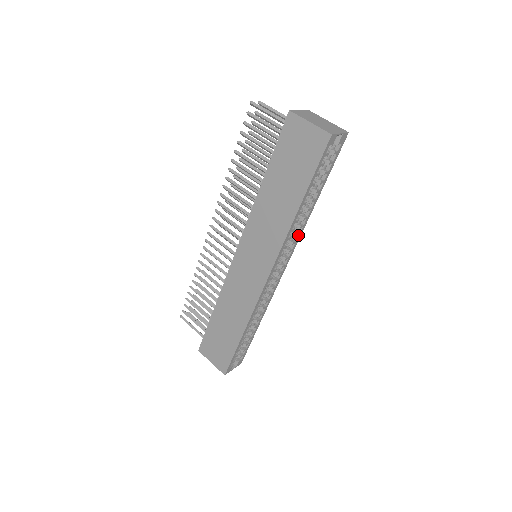
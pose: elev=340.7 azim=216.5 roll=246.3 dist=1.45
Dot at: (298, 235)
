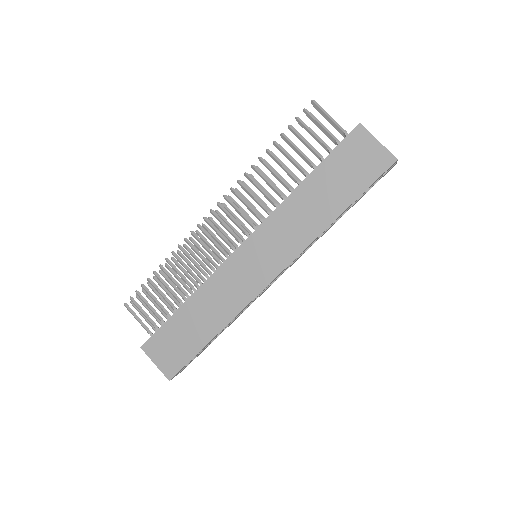
Dot at: (310, 246)
